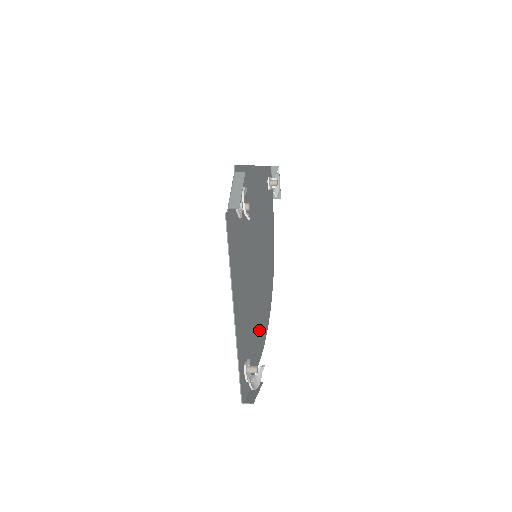
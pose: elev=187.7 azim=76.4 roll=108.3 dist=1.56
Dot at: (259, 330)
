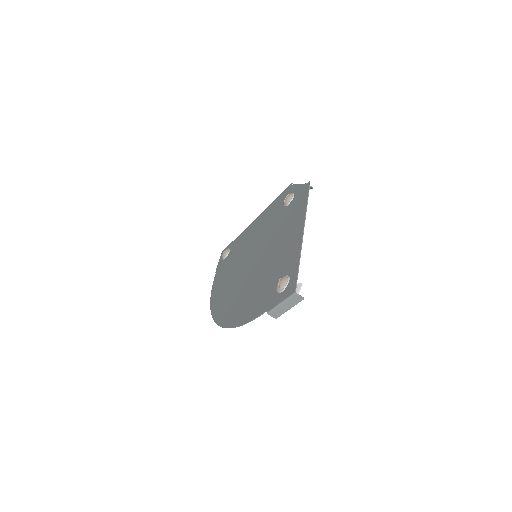
Dot at: (249, 302)
